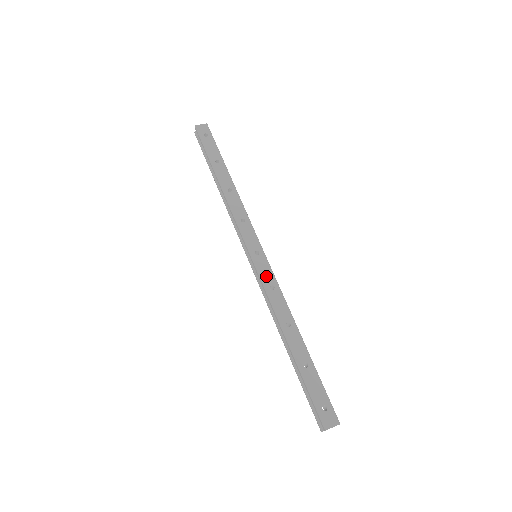
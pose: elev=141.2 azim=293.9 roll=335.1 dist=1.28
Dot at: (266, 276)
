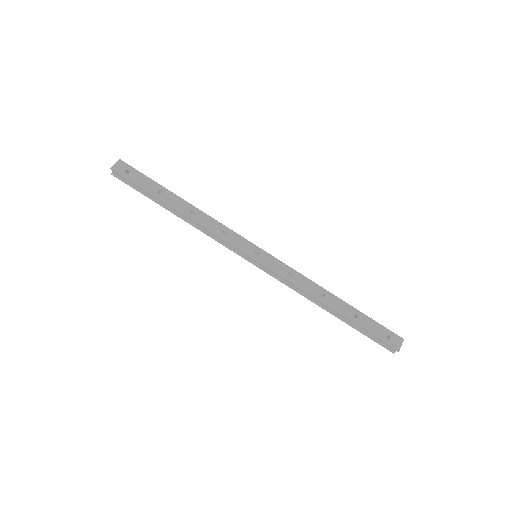
Dot at: (279, 268)
